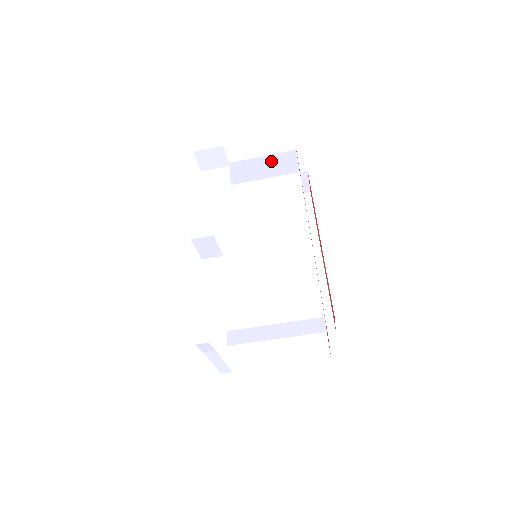
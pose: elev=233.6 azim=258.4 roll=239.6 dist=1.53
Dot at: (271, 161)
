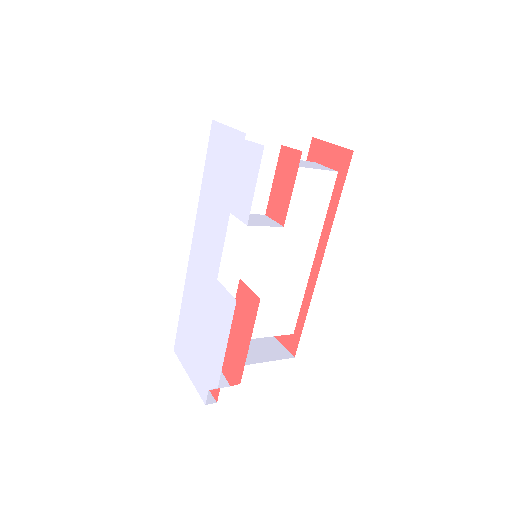
Dot at: occluded
